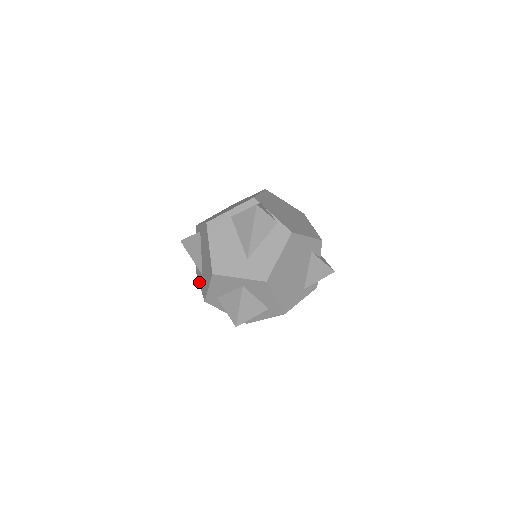
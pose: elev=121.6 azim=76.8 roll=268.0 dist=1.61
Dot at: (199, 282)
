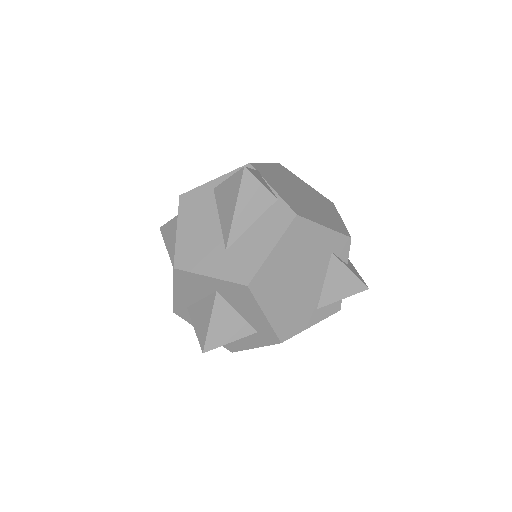
Dot at: occluded
